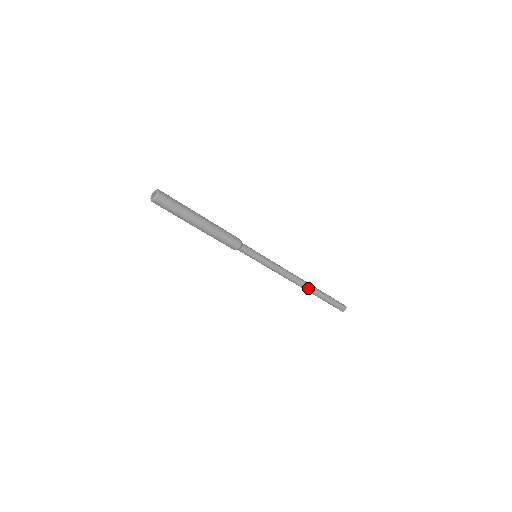
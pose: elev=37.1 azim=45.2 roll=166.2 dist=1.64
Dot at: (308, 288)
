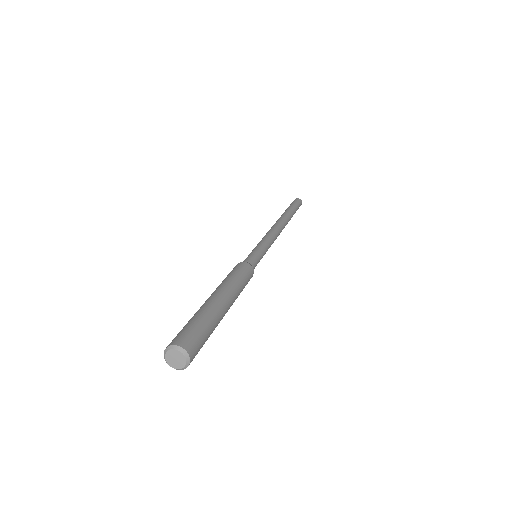
Dot at: occluded
